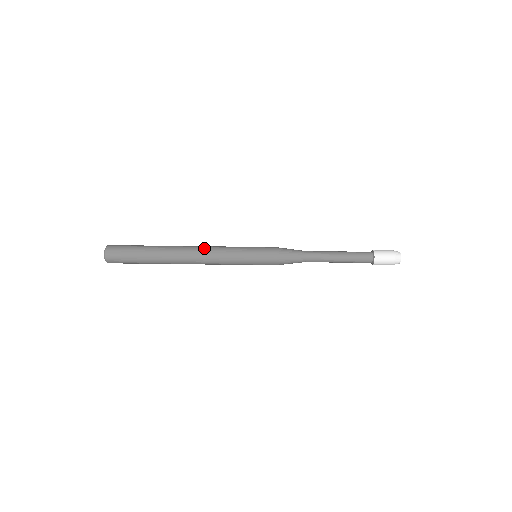
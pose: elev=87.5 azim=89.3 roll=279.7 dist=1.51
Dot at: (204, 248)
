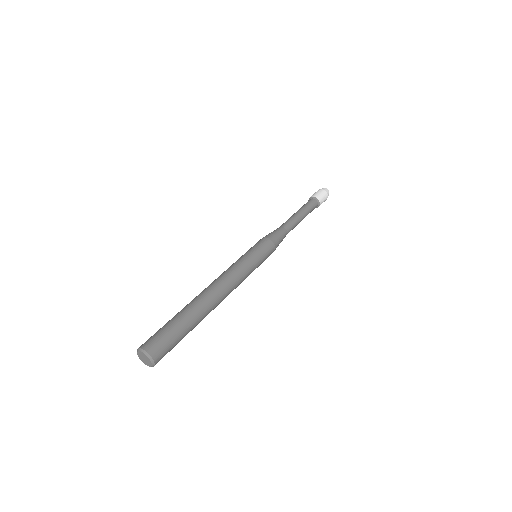
Dot at: occluded
